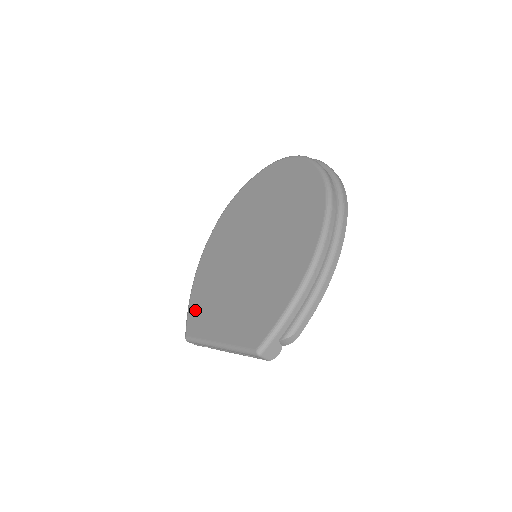
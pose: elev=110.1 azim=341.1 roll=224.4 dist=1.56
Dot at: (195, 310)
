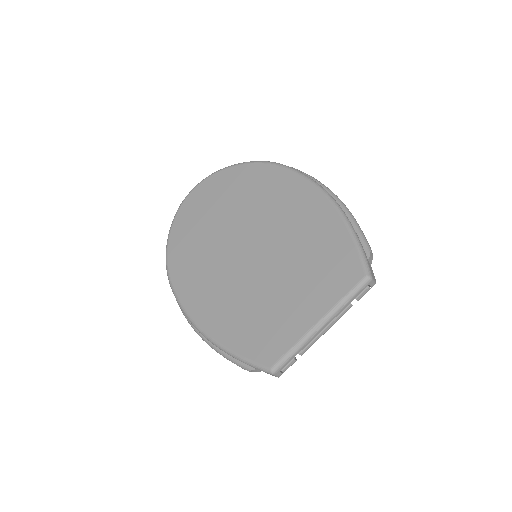
Dot at: (250, 344)
